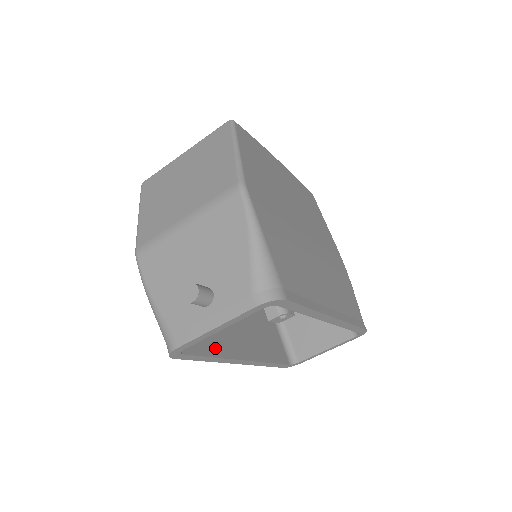
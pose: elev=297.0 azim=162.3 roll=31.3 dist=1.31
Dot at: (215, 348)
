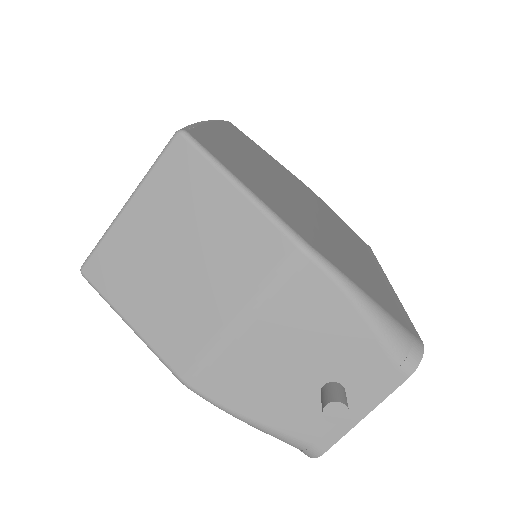
Dot at: occluded
